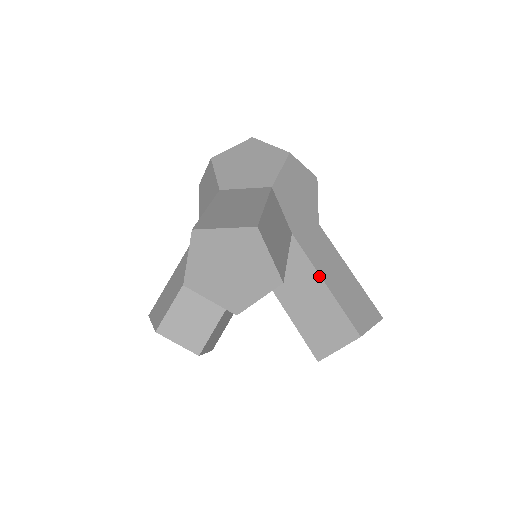
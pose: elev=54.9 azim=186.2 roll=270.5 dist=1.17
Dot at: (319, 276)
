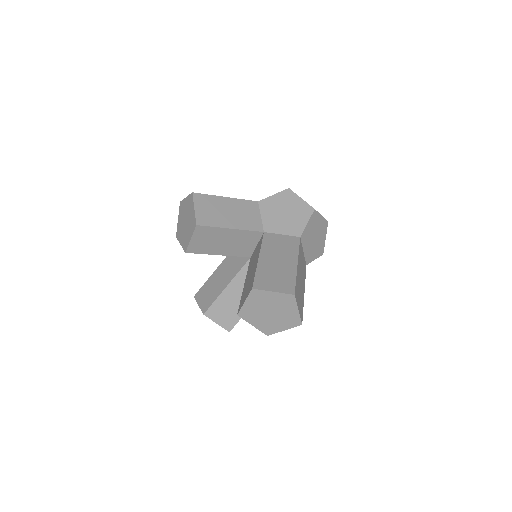
Dot at: (259, 254)
